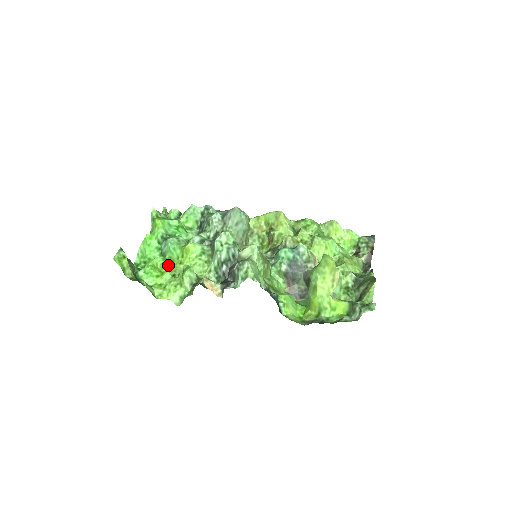
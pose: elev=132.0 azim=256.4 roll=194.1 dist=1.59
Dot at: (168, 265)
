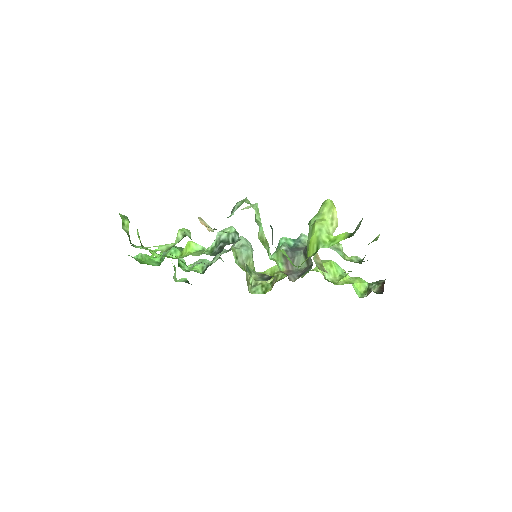
Dot at: occluded
